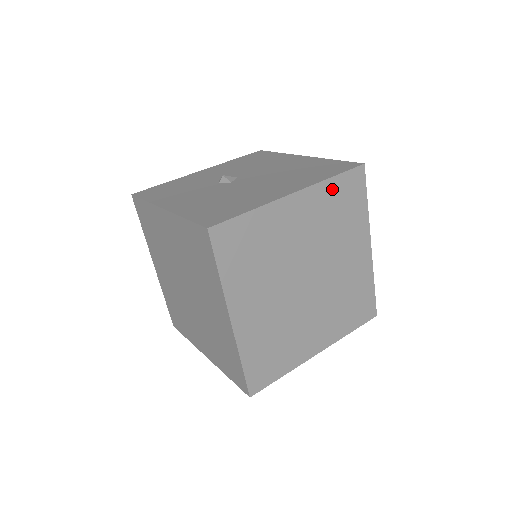
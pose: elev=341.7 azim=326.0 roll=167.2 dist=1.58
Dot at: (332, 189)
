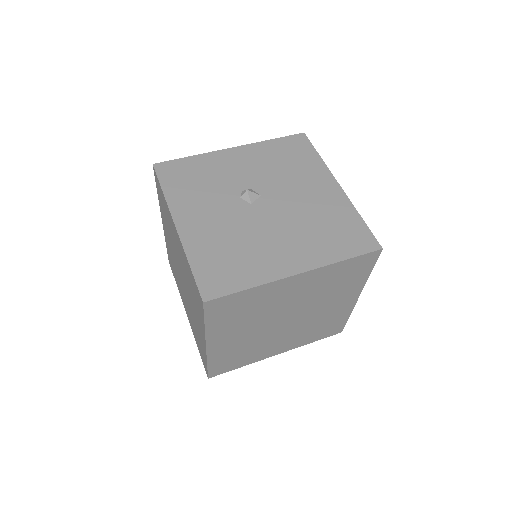
Dot at: (339, 268)
